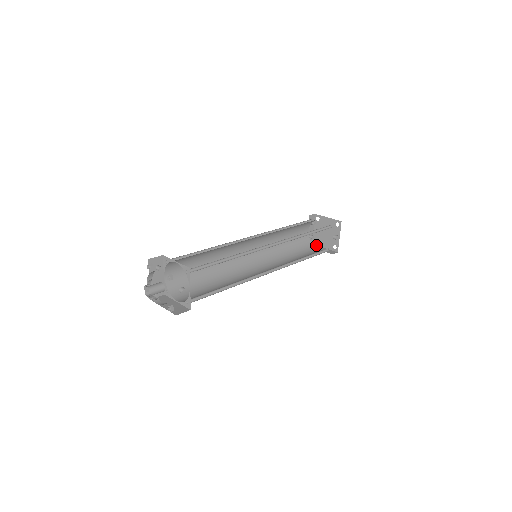
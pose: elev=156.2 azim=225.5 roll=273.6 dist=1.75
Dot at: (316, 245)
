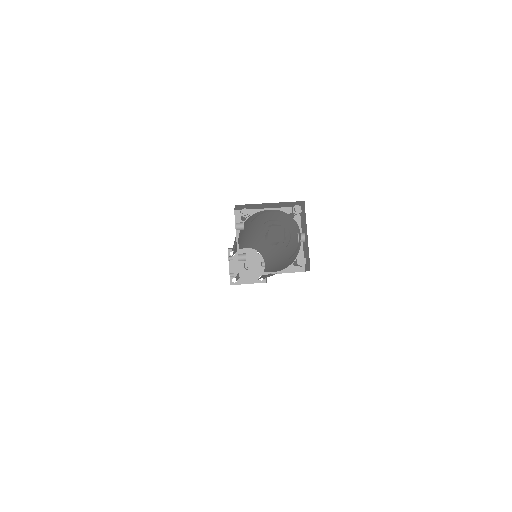
Dot at: (237, 284)
